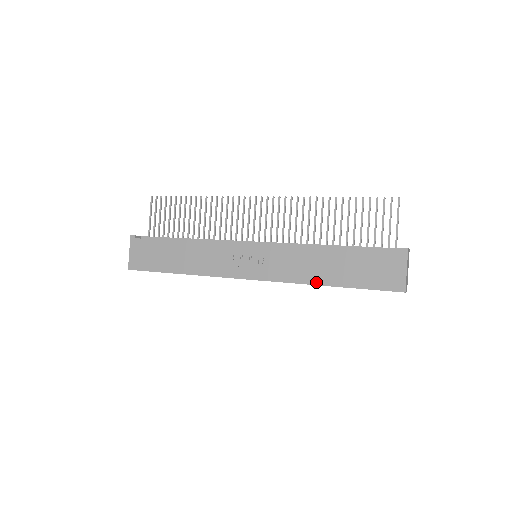
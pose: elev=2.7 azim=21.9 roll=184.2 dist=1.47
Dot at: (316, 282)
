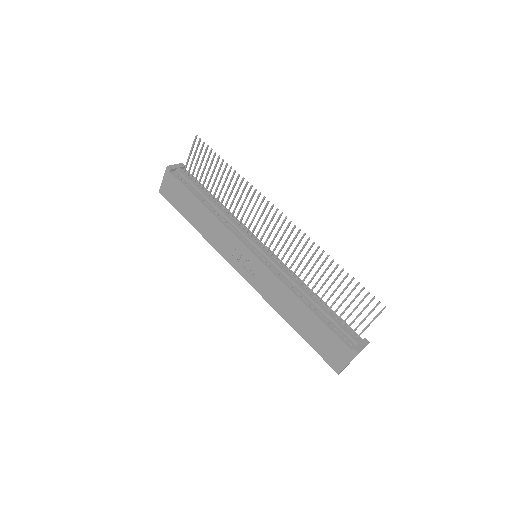
Dot at: (284, 316)
